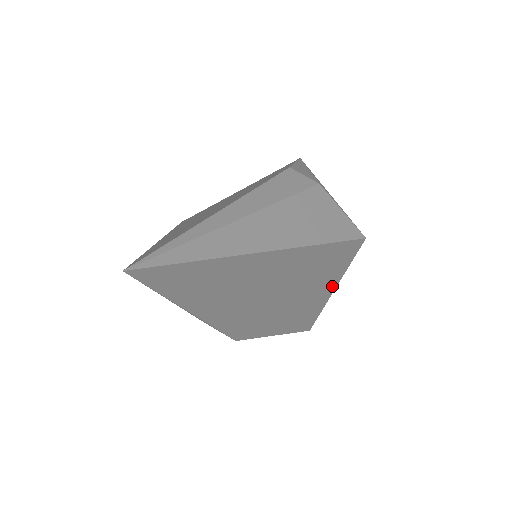
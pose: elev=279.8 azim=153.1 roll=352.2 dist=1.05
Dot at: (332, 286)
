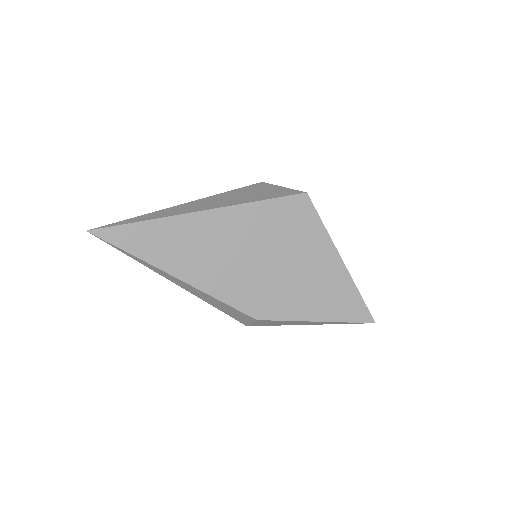
Dot at: (331, 253)
